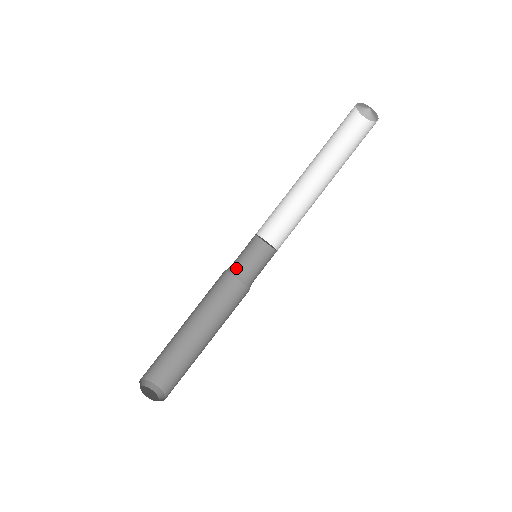
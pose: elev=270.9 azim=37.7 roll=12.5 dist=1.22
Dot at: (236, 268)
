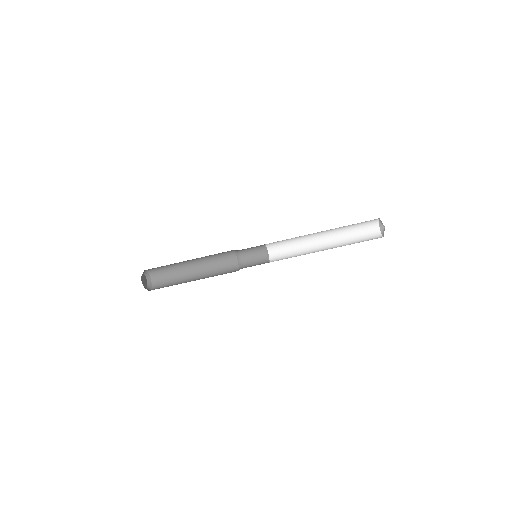
Dot at: (242, 258)
